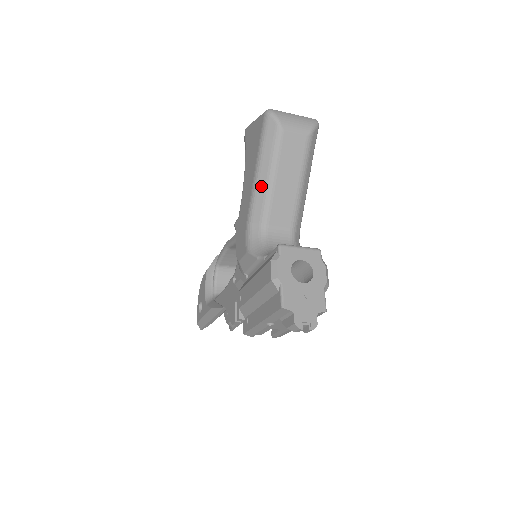
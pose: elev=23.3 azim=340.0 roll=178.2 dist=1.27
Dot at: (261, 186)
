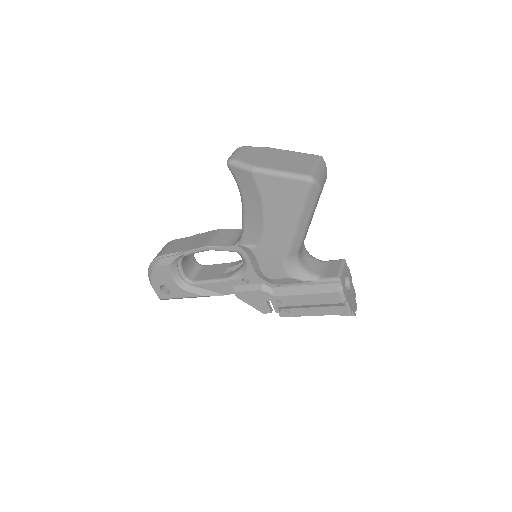
Dot at: (300, 233)
